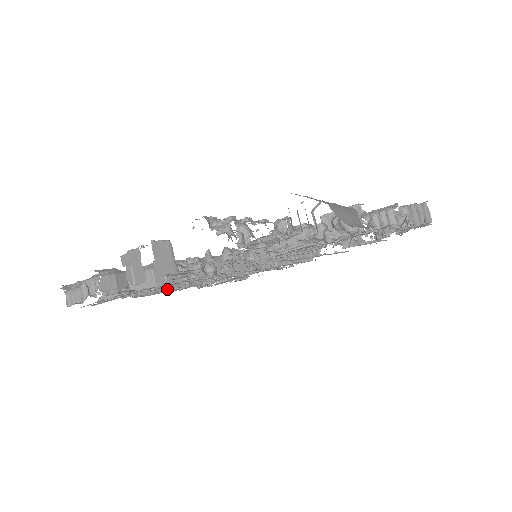
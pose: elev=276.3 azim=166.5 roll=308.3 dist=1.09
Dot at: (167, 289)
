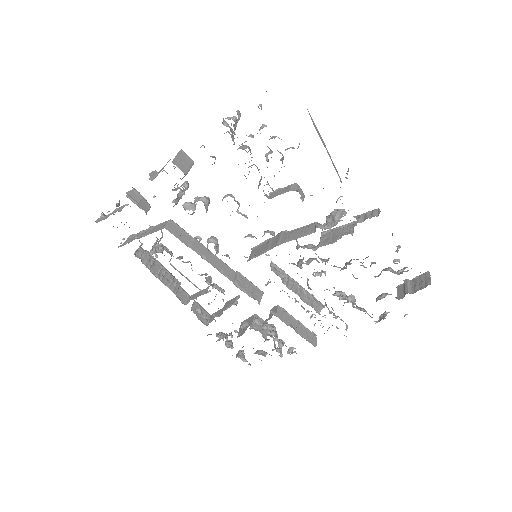
Dot at: (172, 266)
